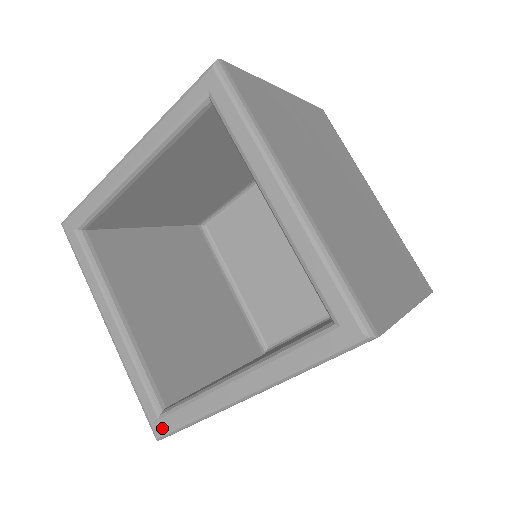
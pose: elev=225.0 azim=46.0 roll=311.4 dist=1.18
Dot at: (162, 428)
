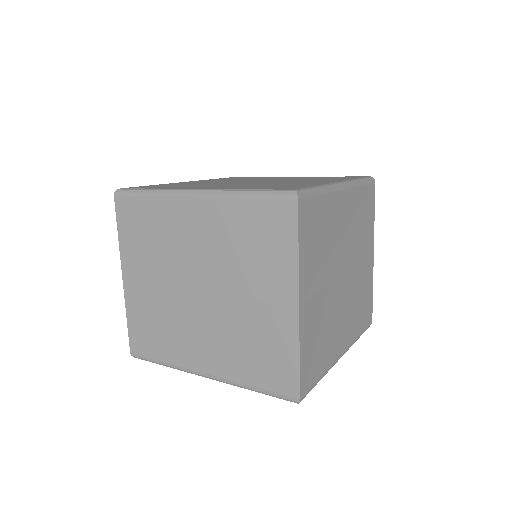
Dot at: occluded
